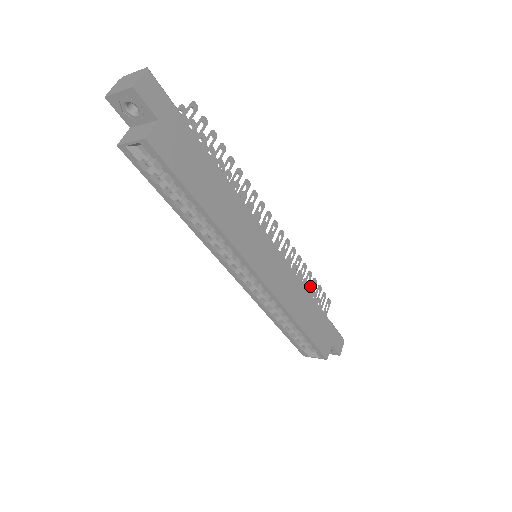
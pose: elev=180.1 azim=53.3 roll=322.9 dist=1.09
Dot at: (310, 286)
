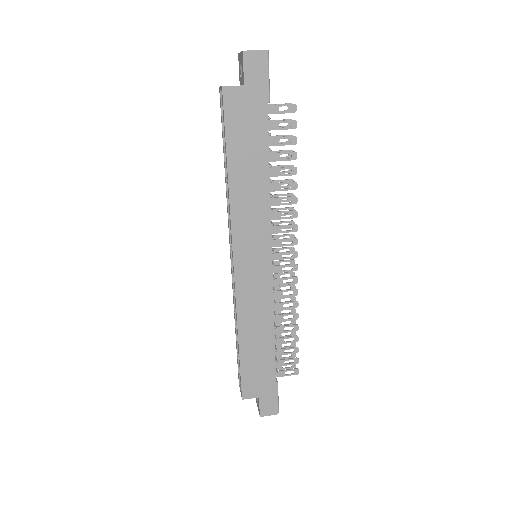
Dot at: (287, 336)
